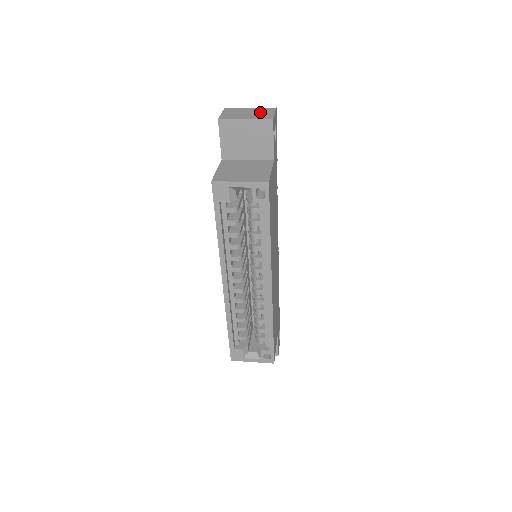
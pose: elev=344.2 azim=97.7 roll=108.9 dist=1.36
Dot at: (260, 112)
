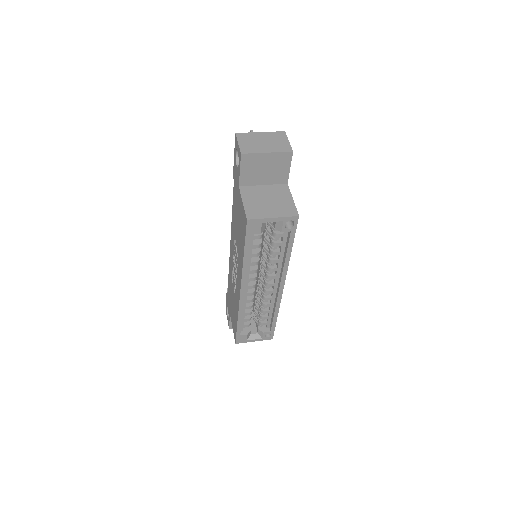
Dot at: (275, 140)
